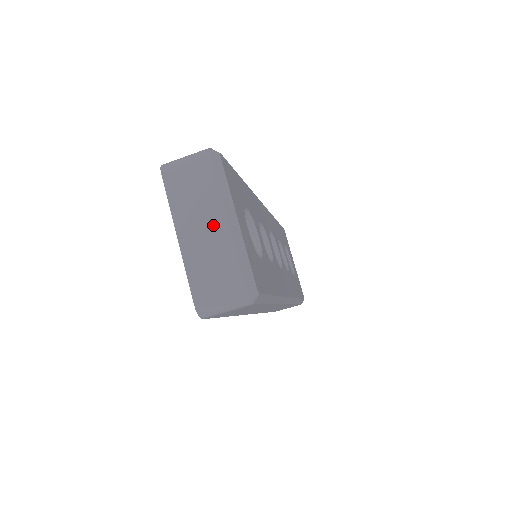
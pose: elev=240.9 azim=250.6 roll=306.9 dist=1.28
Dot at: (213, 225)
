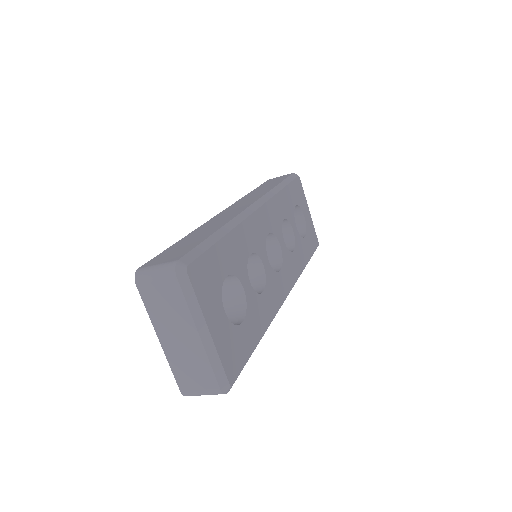
Dot at: (187, 336)
